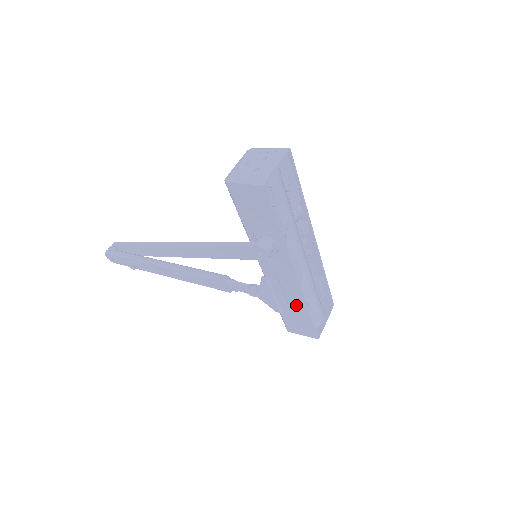
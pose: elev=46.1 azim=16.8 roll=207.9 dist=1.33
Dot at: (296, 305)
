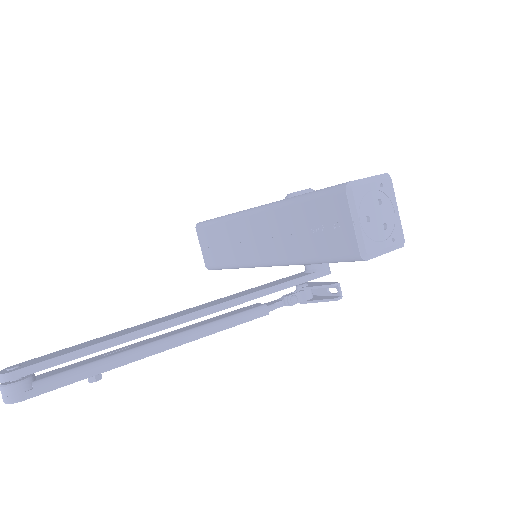
Dot at: occluded
